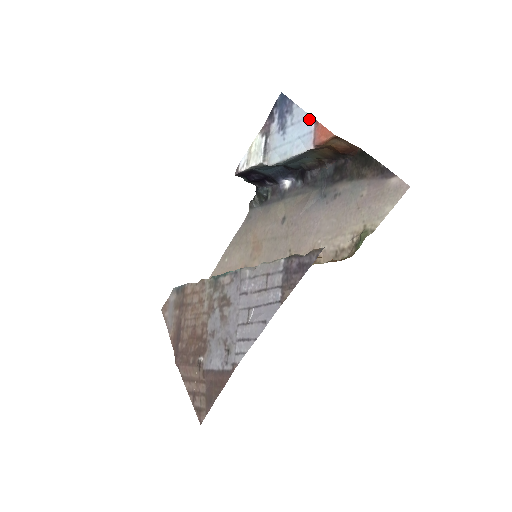
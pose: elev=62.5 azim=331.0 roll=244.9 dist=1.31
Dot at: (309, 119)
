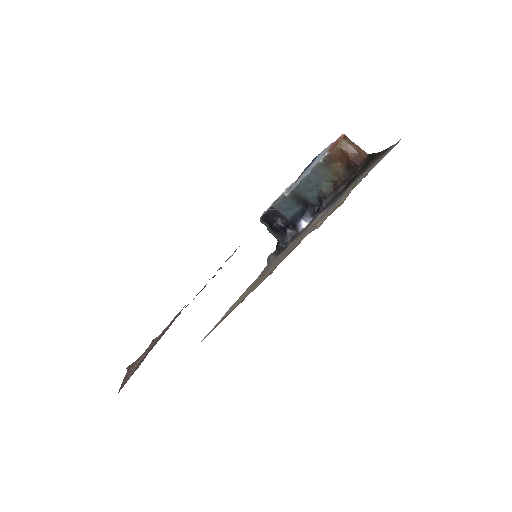
Dot at: (327, 147)
